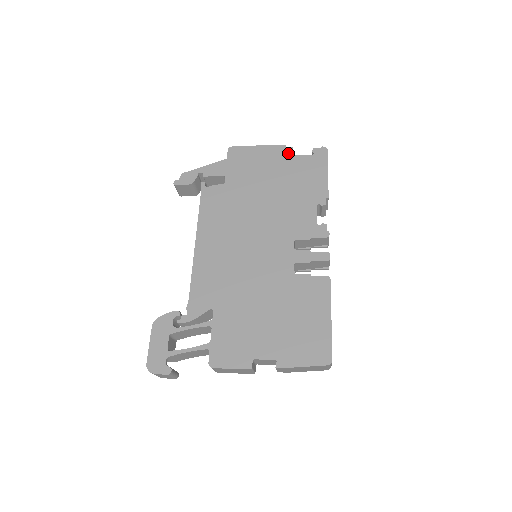
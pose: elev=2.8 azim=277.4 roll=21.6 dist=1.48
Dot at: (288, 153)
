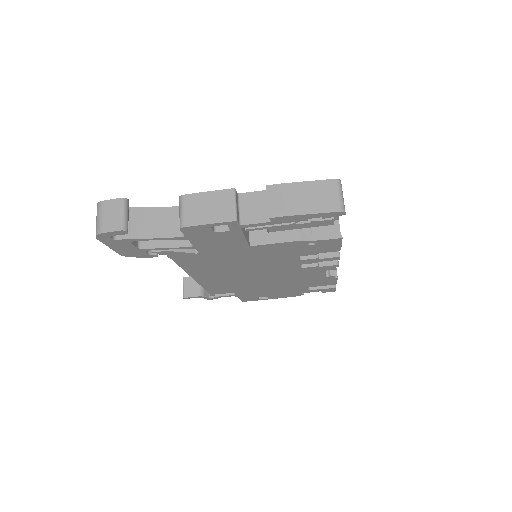
Dot at: occluded
